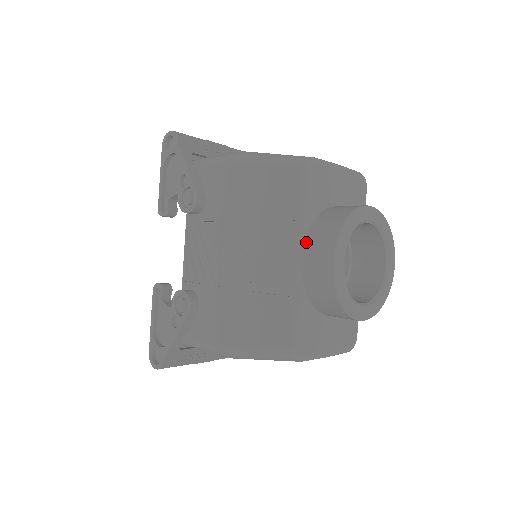
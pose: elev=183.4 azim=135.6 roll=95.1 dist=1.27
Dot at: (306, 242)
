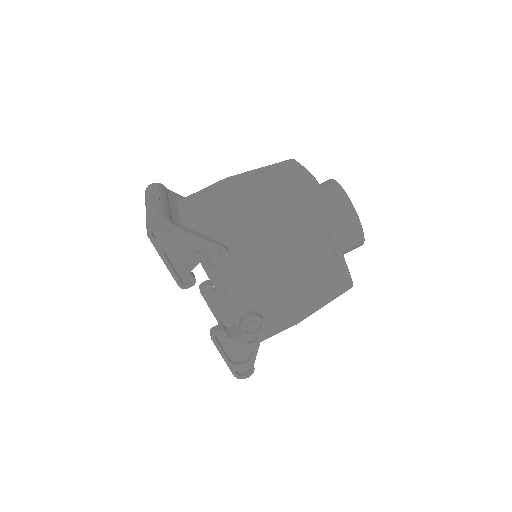
Dot at: (336, 228)
